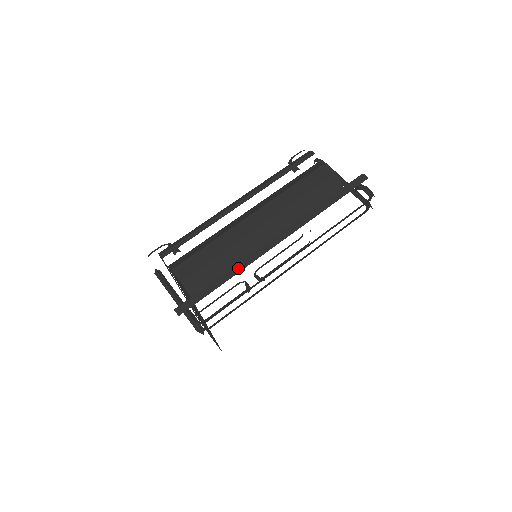
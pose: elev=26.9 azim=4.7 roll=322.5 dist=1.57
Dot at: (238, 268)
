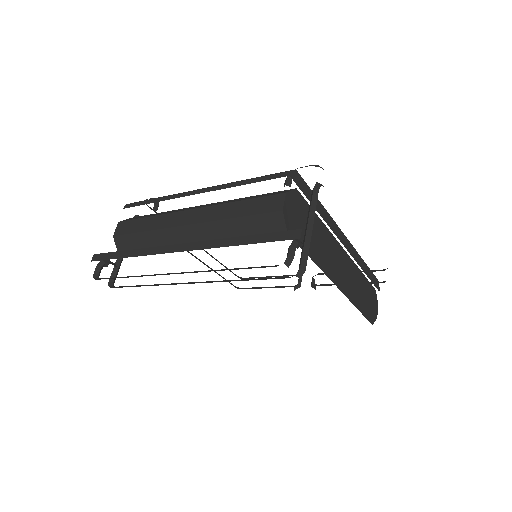
Dot at: (141, 252)
